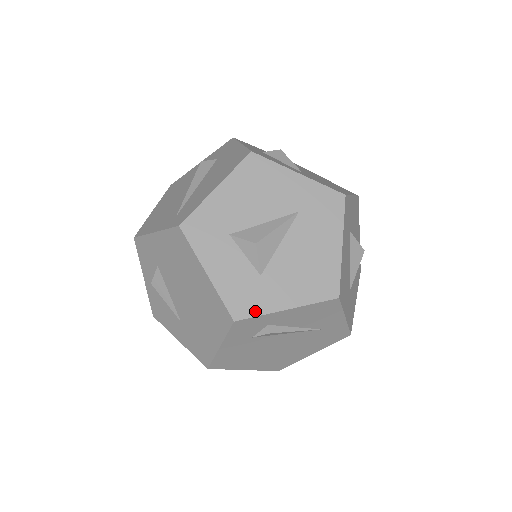
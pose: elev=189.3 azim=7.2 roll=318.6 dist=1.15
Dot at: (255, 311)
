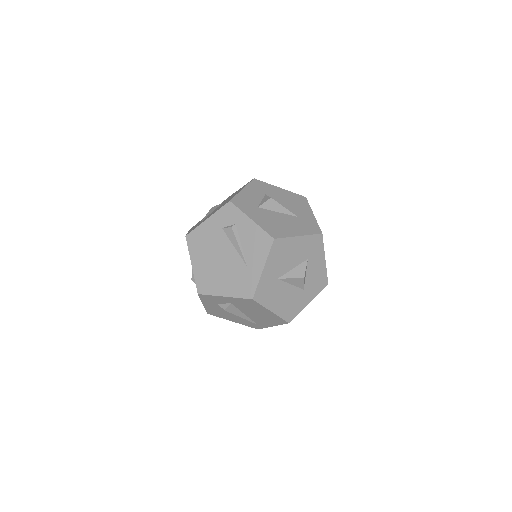
Dot at: (241, 207)
